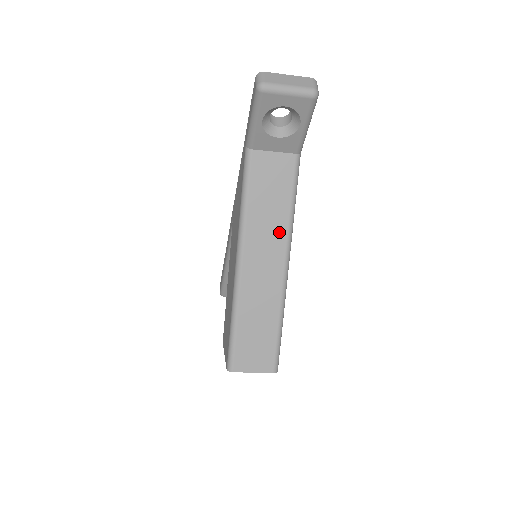
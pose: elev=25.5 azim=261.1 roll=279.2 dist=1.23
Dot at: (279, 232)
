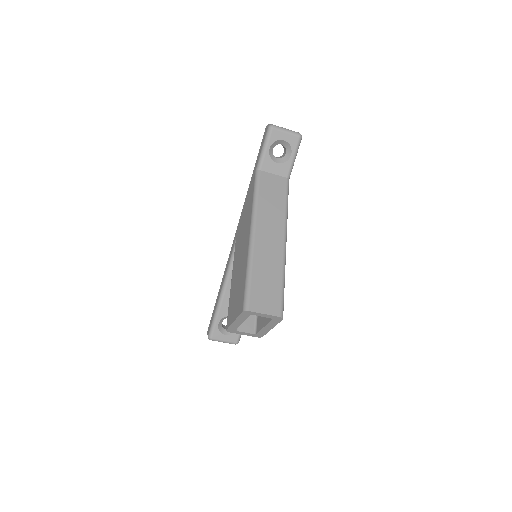
Dot at: (279, 218)
